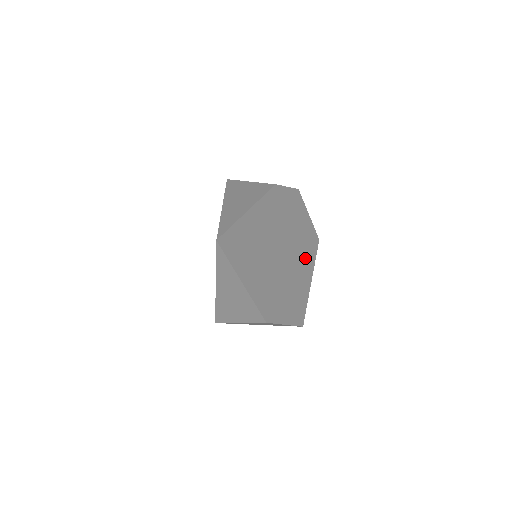
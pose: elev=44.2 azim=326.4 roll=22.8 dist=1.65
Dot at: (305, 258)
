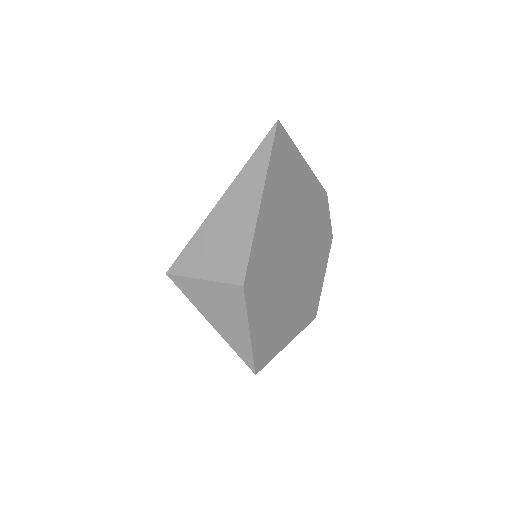
Dot at: (300, 307)
